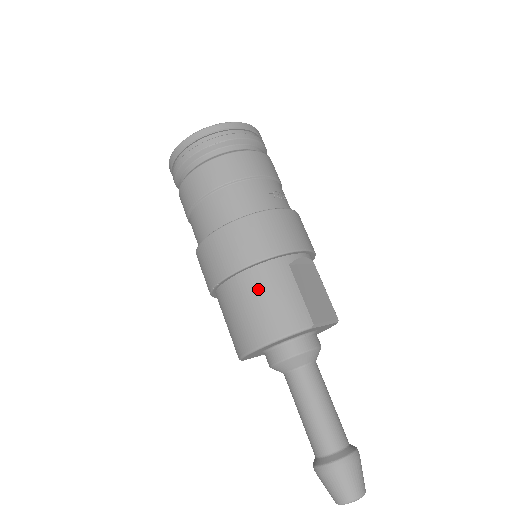
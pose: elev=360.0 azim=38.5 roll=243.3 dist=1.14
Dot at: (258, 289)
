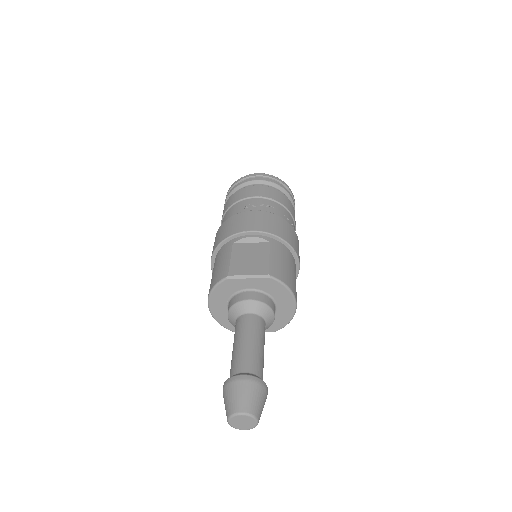
Dot at: (214, 266)
